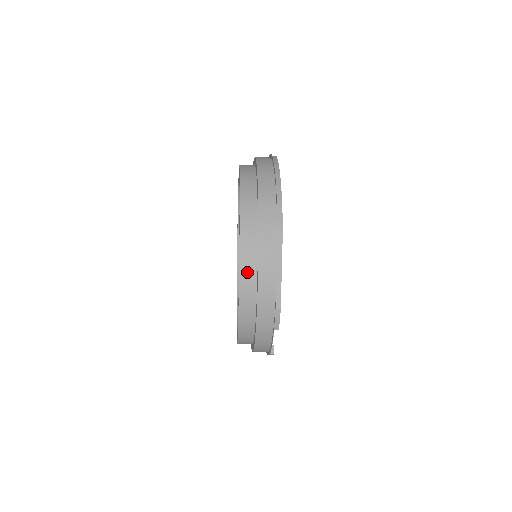
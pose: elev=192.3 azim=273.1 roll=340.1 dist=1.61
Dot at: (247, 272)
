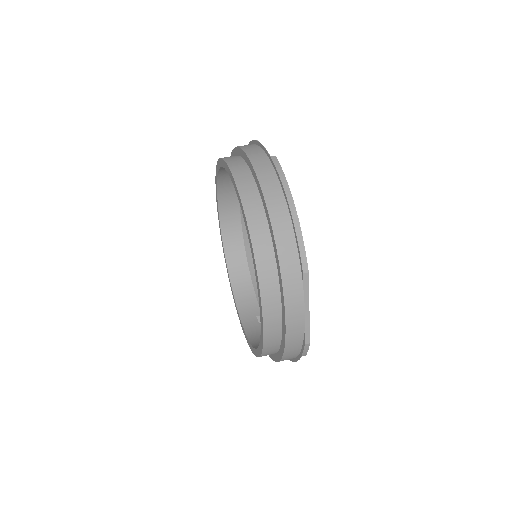
Dot at: (271, 316)
